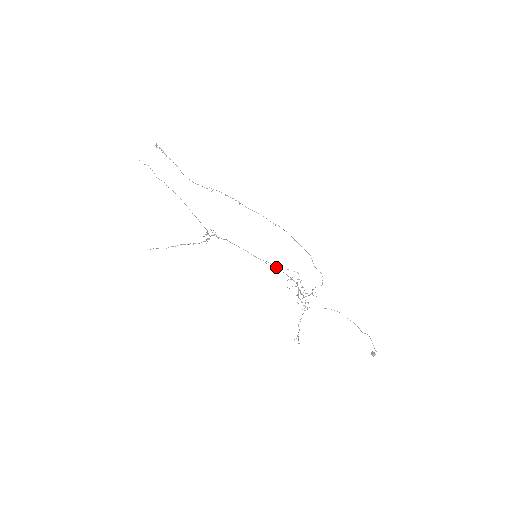
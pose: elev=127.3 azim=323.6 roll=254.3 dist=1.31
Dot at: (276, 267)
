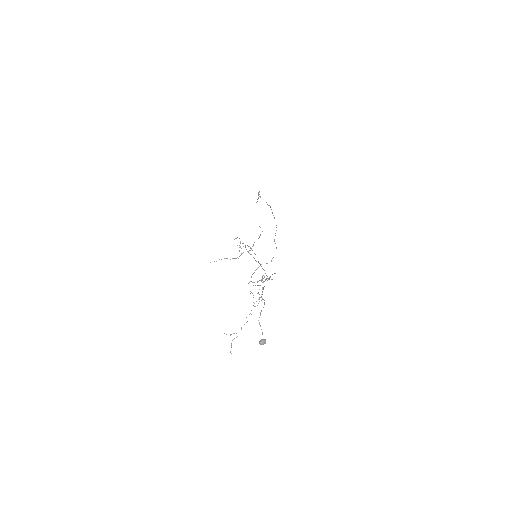
Dot at: (270, 277)
